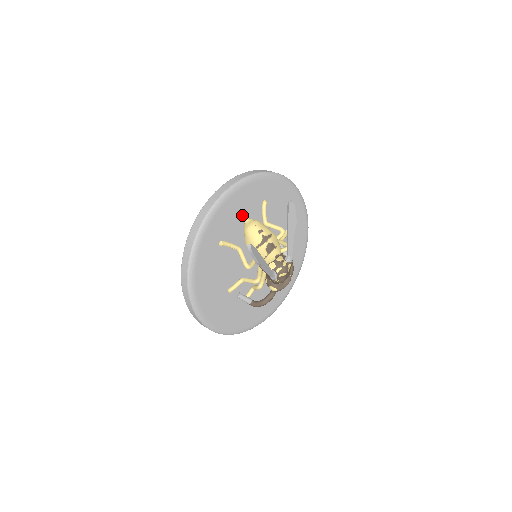
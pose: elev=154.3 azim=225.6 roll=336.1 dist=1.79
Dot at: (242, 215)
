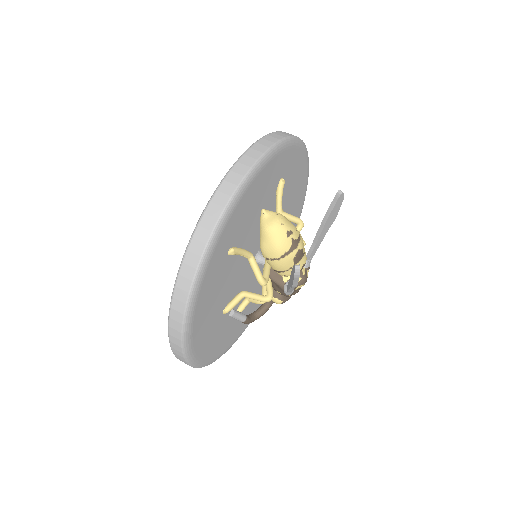
Dot at: (257, 204)
